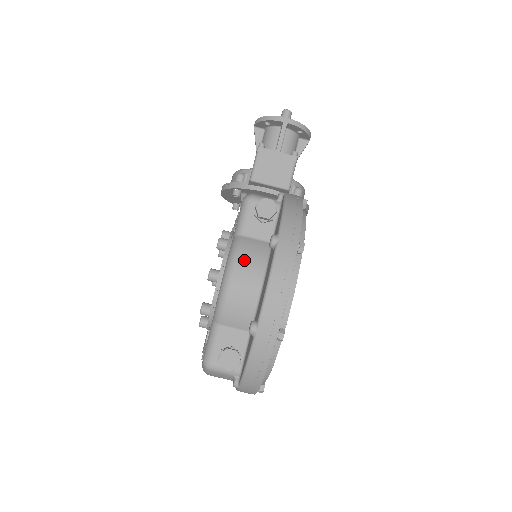
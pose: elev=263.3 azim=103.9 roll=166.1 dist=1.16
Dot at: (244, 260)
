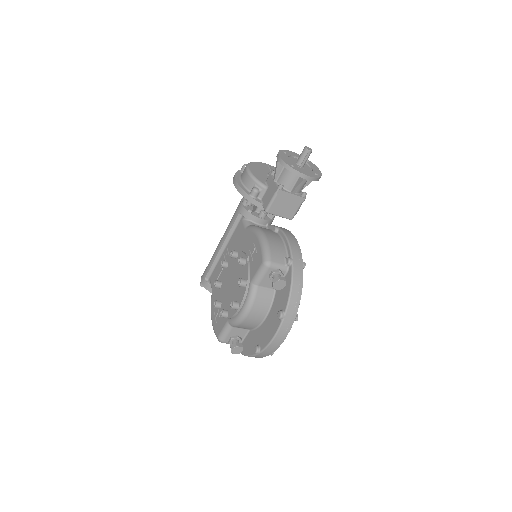
Dot at: (257, 306)
